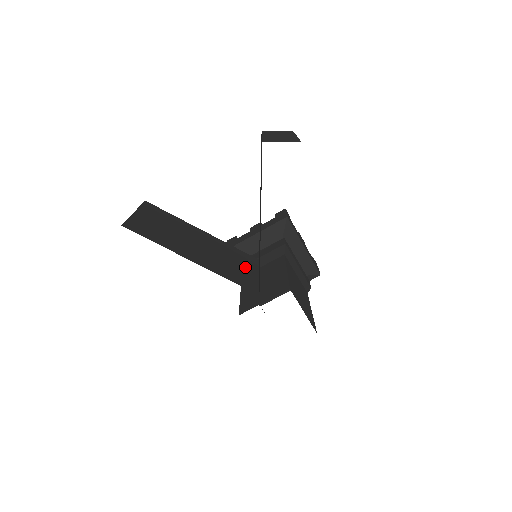
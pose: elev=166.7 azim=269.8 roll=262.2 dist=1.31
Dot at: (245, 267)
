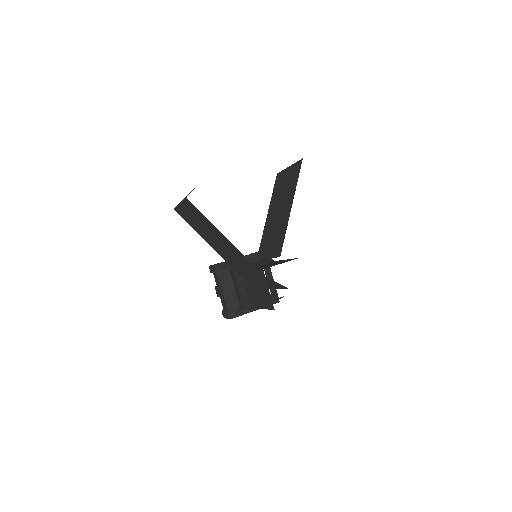
Dot at: occluded
